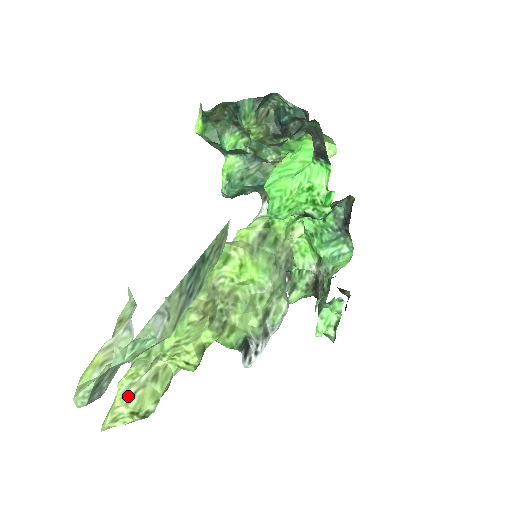
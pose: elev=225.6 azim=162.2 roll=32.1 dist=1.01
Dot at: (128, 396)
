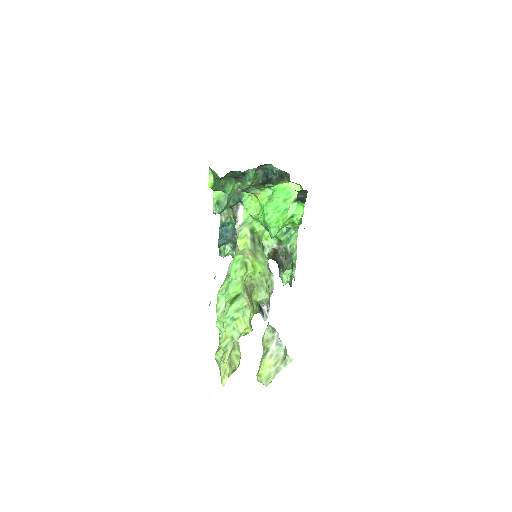
Dot at: (230, 364)
